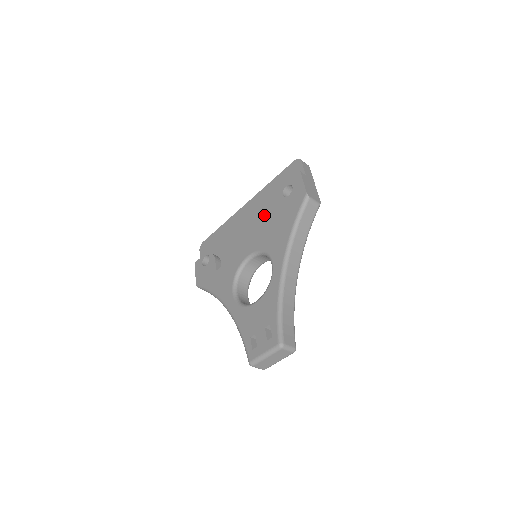
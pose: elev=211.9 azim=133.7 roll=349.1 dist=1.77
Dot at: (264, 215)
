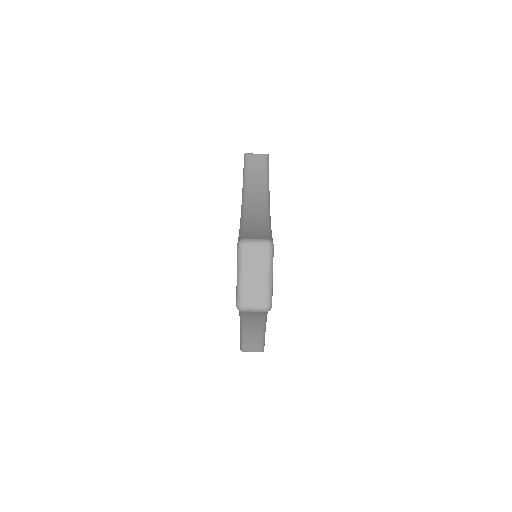
Dot at: occluded
